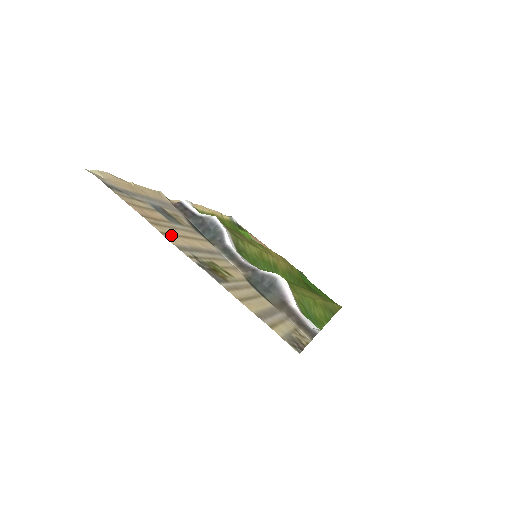
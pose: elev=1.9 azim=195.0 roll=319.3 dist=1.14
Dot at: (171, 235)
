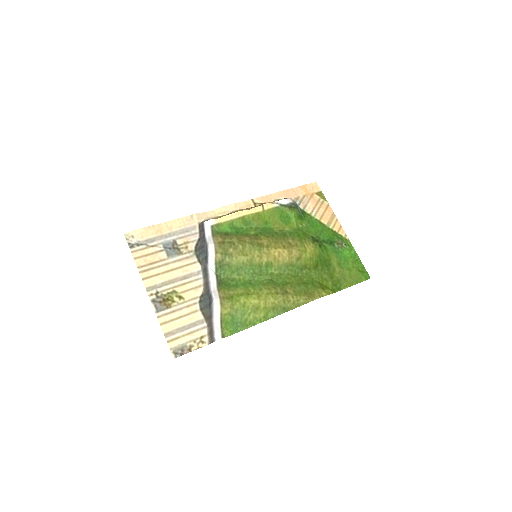
Dot at: (152, 277)
